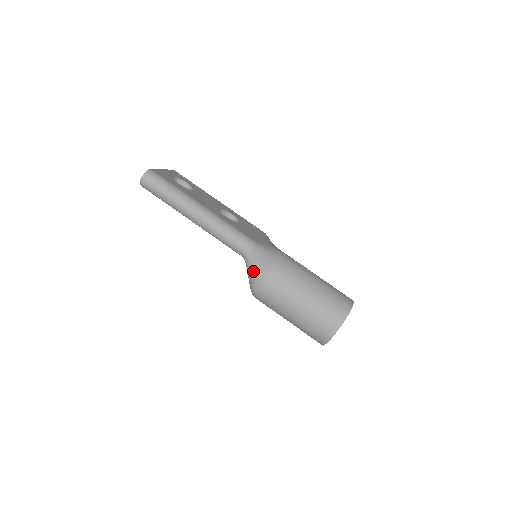
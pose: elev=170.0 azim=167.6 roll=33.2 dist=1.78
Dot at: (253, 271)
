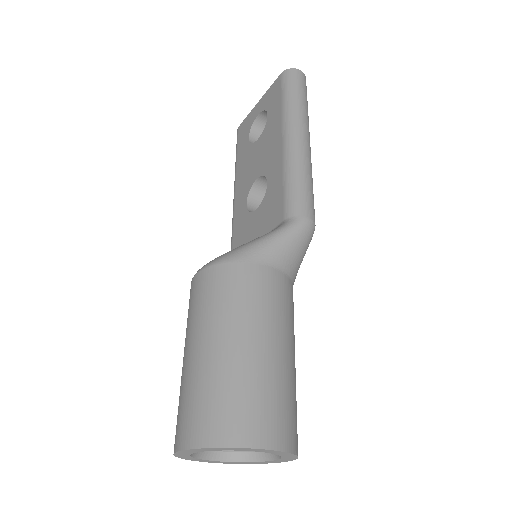
Dot at: (280, 241)
